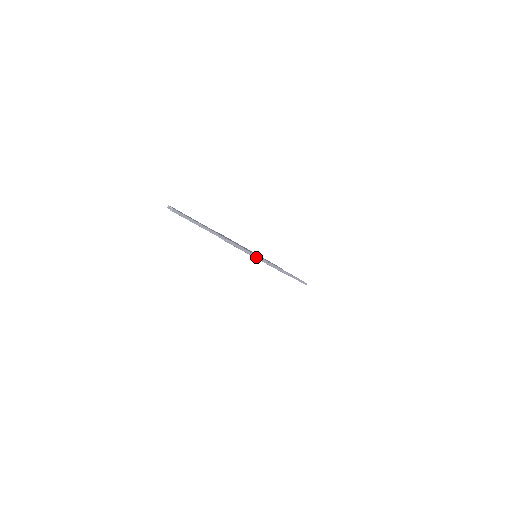
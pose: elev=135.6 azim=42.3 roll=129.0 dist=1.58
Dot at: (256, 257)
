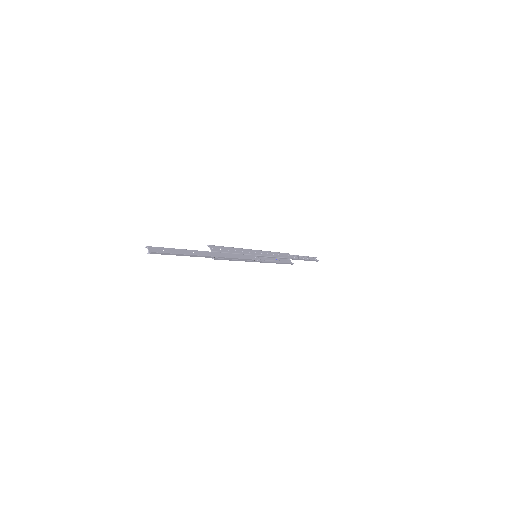
Dot at: (254, 261)
